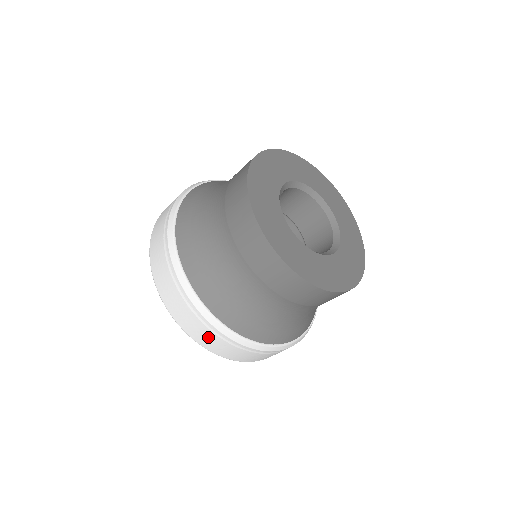
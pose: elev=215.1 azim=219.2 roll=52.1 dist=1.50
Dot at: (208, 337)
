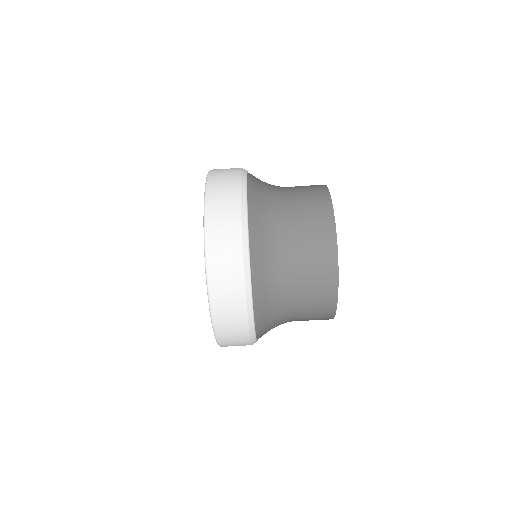
Dot at: (224, 193)
